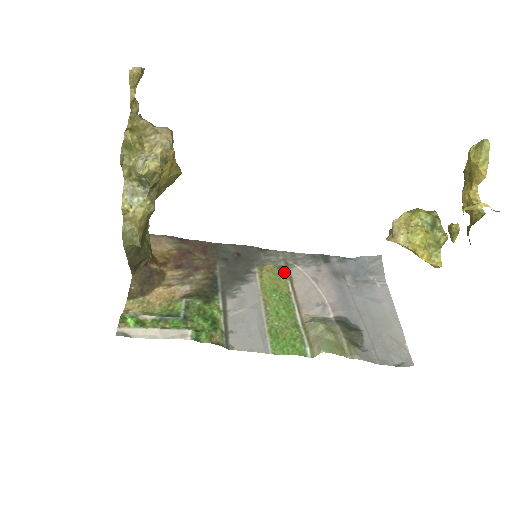
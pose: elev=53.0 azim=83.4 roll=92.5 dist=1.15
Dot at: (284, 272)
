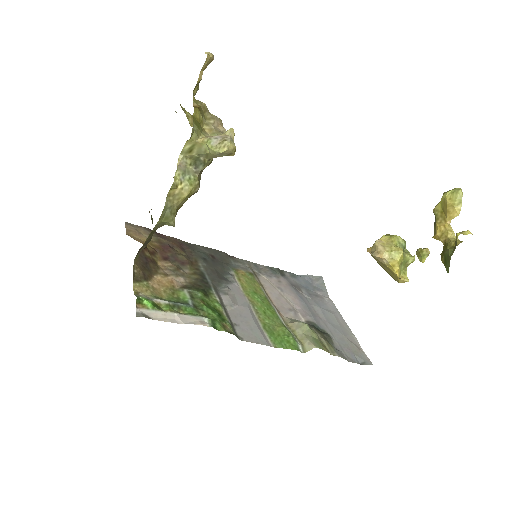
Dot at: (255, 278)
